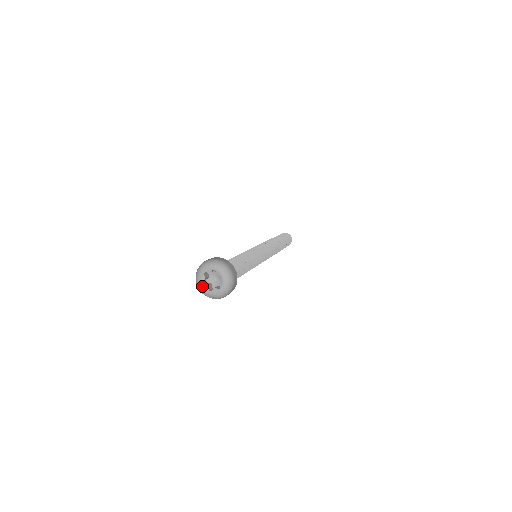
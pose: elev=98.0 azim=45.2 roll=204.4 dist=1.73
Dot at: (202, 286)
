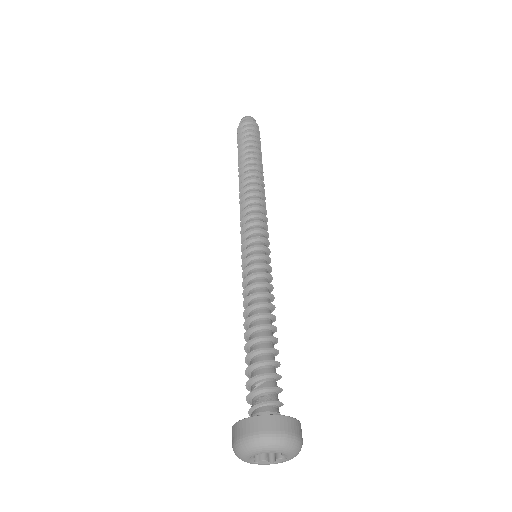
Dot at: (247, 459)
